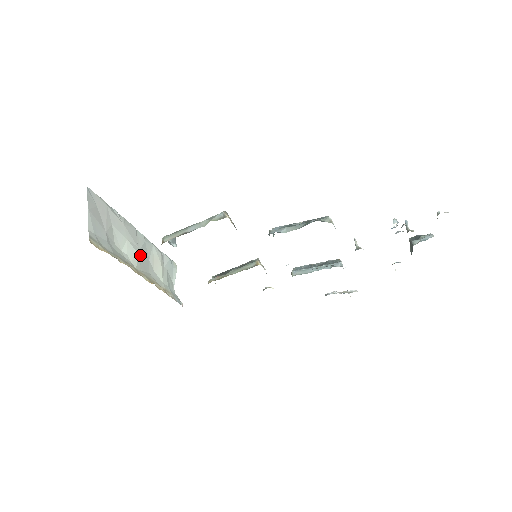
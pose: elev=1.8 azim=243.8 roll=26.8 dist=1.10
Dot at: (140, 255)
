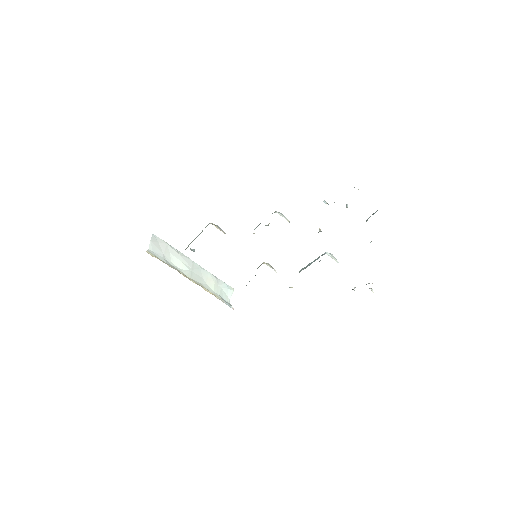
Dot at: (193, 272)
